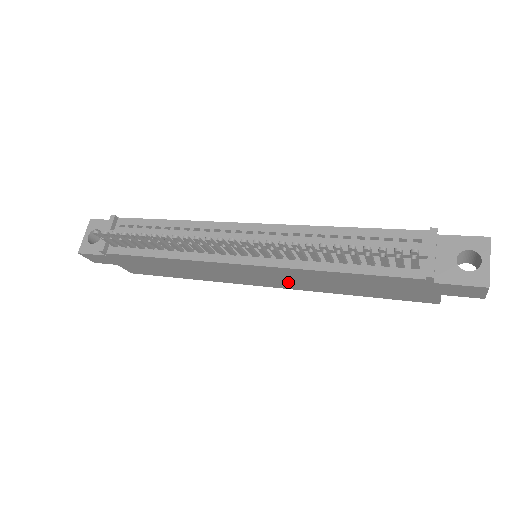
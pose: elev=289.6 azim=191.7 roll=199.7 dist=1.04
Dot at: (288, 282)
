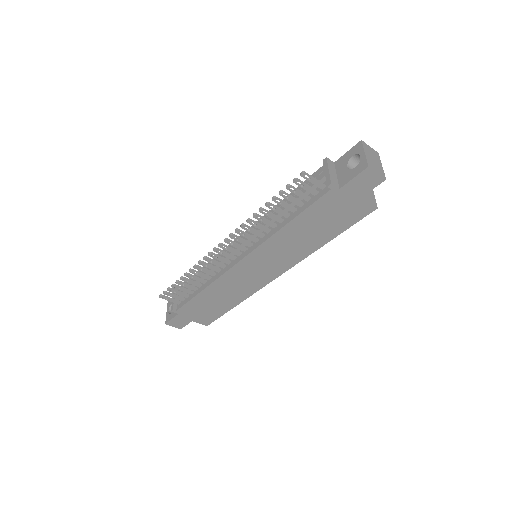
Dot at: (281, 260)
